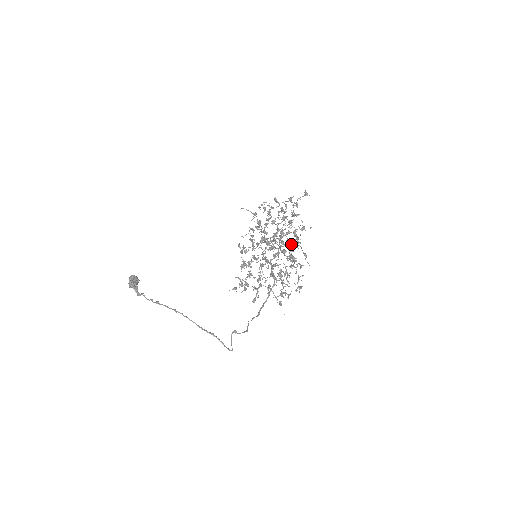
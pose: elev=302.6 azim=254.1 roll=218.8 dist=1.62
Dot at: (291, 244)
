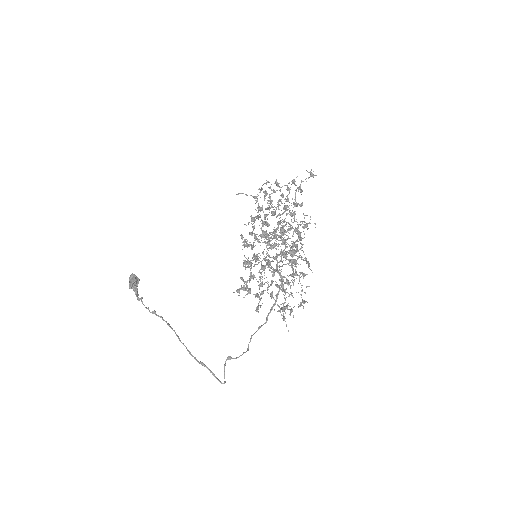
Dot at: (292, 246)
